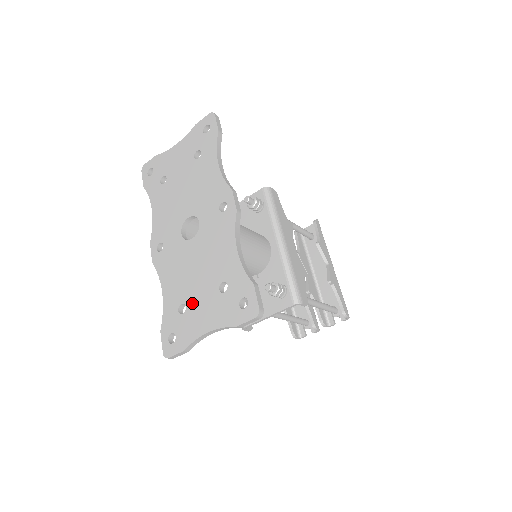
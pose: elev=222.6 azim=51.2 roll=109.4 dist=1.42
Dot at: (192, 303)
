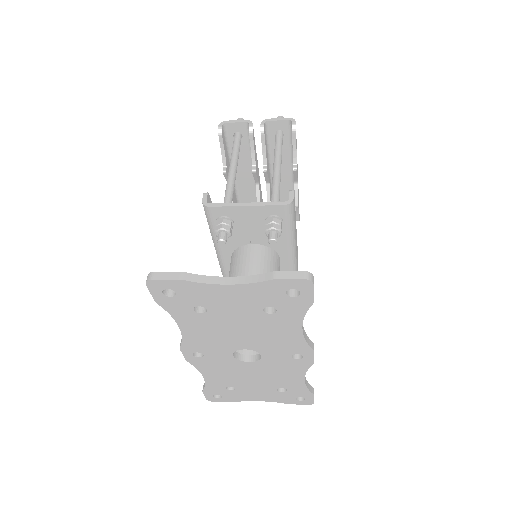
Dot at: (244, 389)
